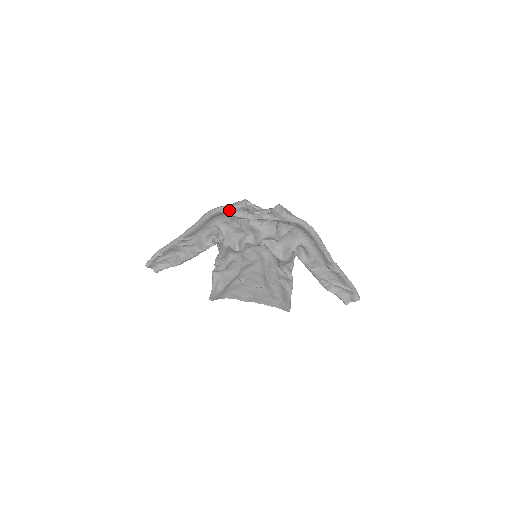
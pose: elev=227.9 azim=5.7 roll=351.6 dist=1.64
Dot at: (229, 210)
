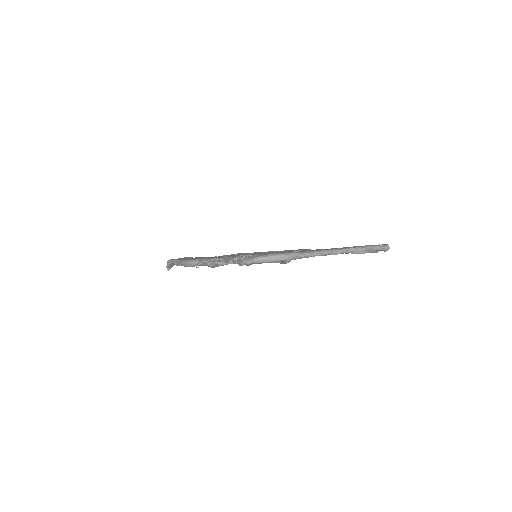
Dot at: occluded
